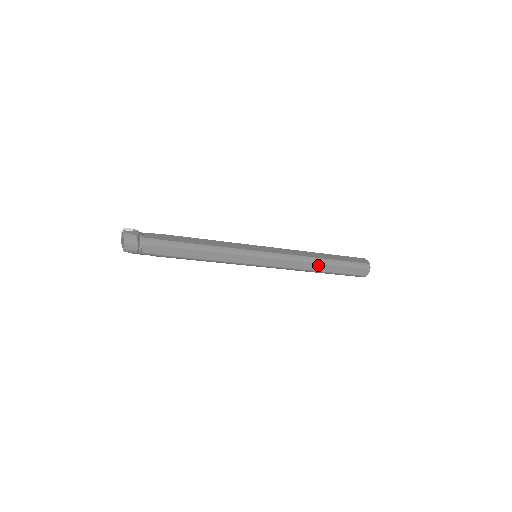
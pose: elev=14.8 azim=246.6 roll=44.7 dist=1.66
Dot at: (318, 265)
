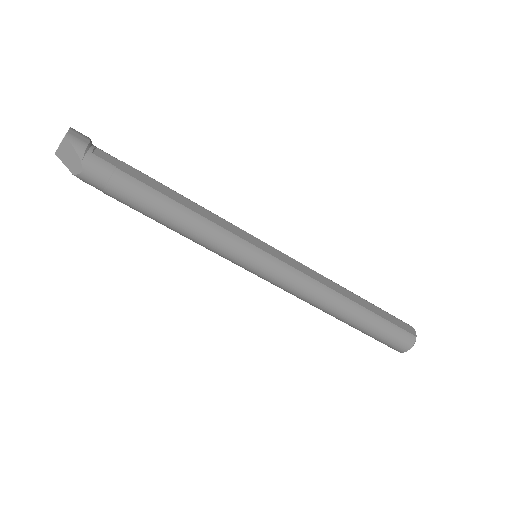
Dot at: (345, 291)
